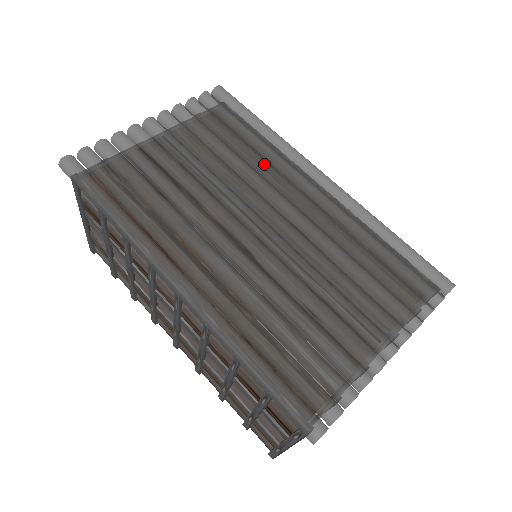
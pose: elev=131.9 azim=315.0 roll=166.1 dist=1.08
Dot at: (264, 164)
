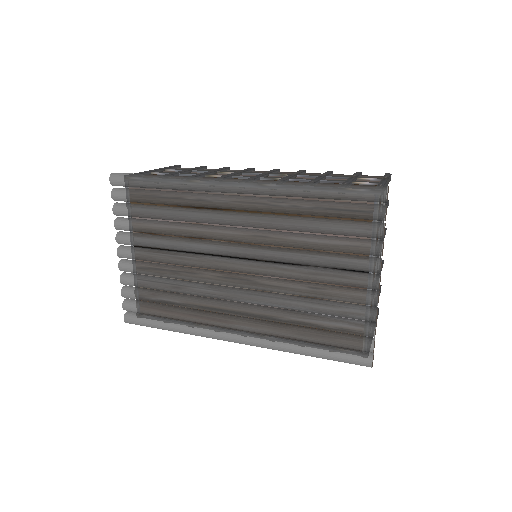
Dot at: (195, 219)
